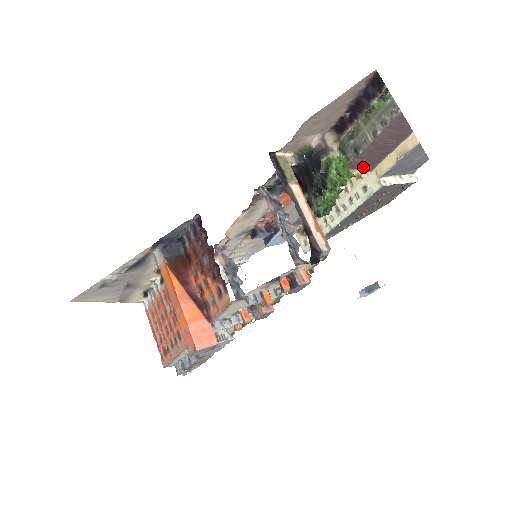
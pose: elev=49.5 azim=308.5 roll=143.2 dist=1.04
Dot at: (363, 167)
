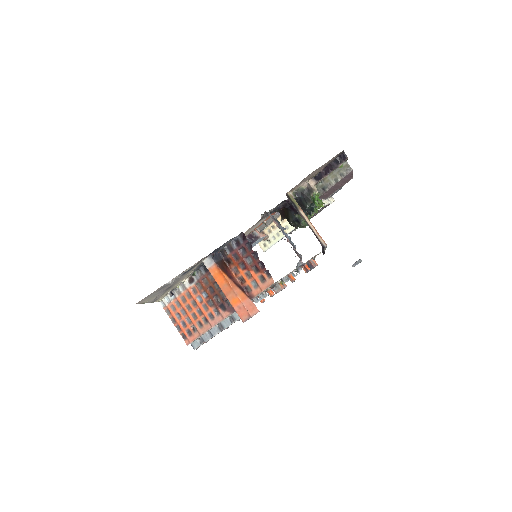
Dot at: (324, 197)
